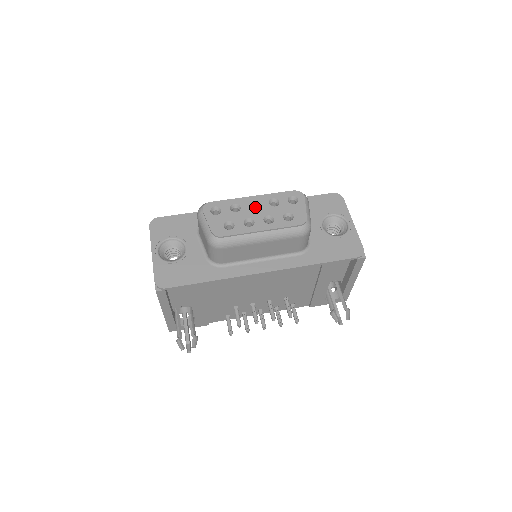
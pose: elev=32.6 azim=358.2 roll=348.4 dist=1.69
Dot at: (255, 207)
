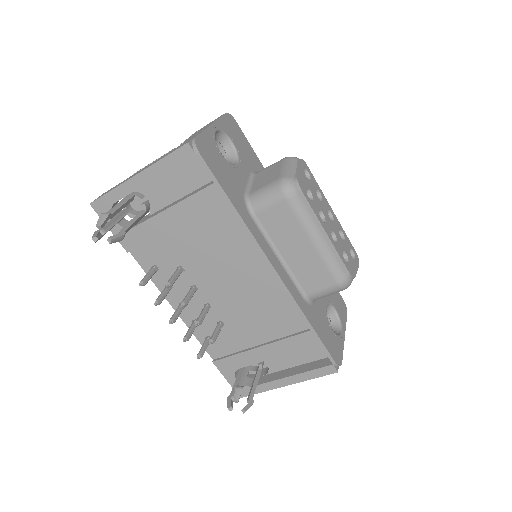
Dot at: occluded
